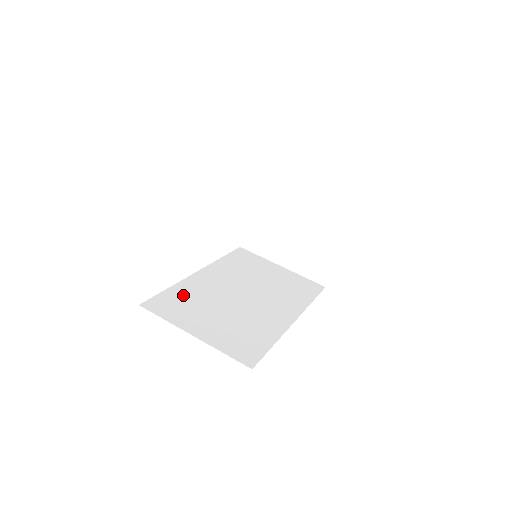
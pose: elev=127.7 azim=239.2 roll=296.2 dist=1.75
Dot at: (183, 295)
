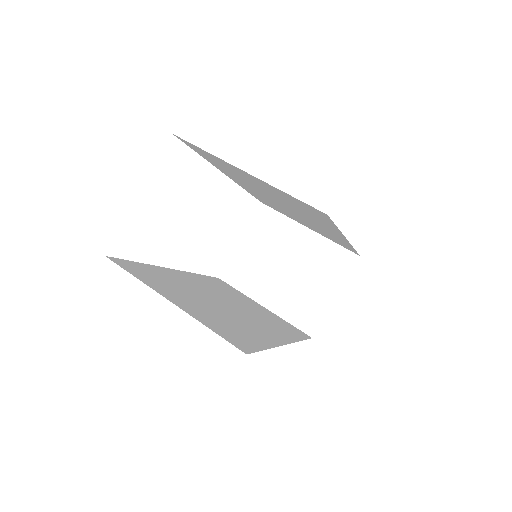
Dot at: (158, 274)
